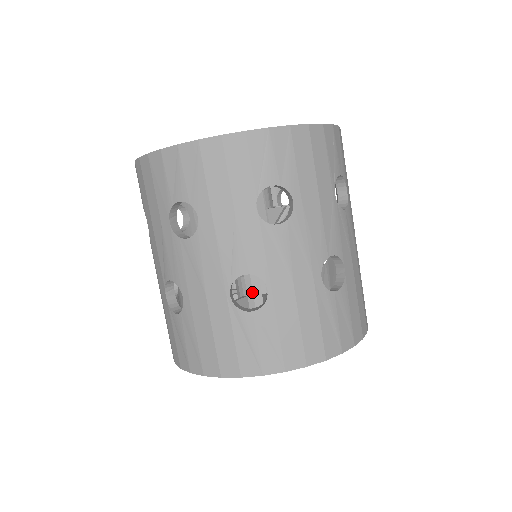
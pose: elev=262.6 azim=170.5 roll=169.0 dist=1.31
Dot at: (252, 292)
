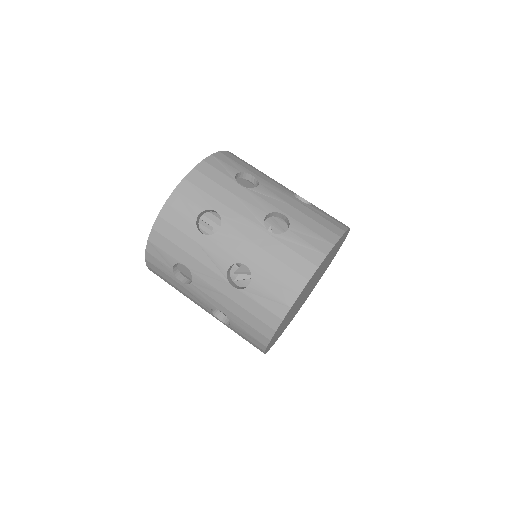
Dot at: occluded
